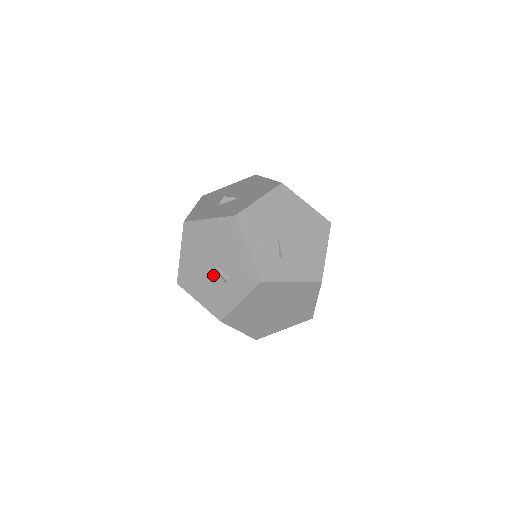
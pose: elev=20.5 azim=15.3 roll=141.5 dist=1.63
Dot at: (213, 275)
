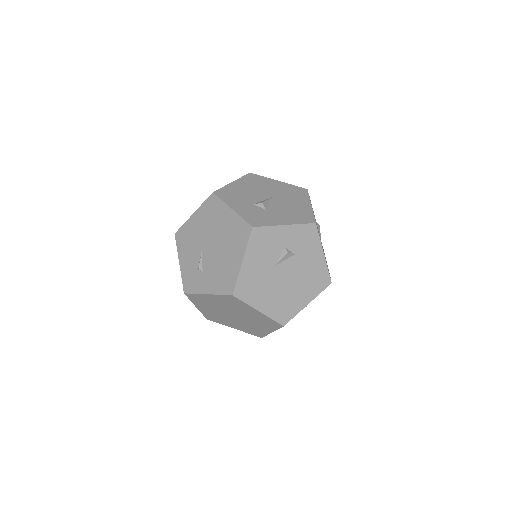
Dot at: occluded
